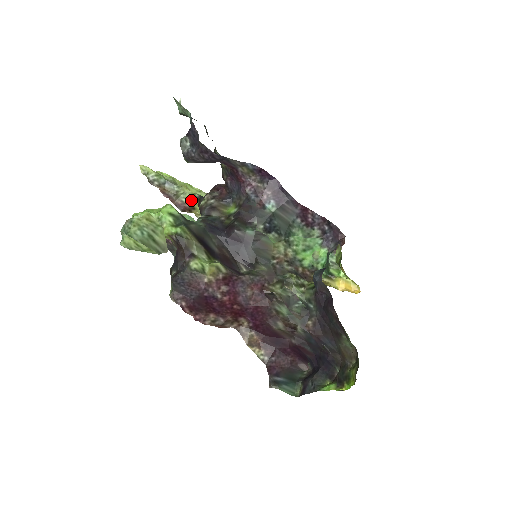
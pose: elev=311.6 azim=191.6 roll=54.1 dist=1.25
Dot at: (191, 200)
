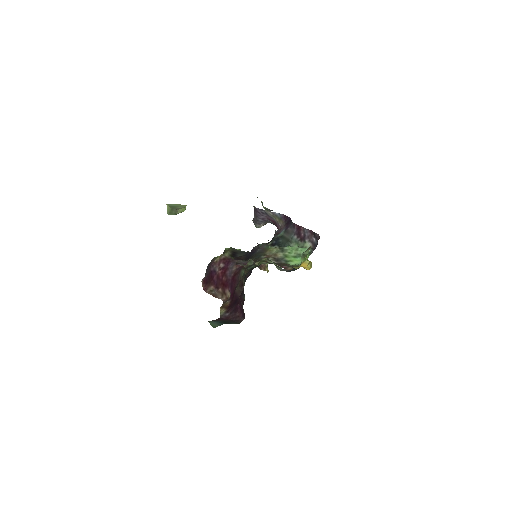
Dot at: occluded
